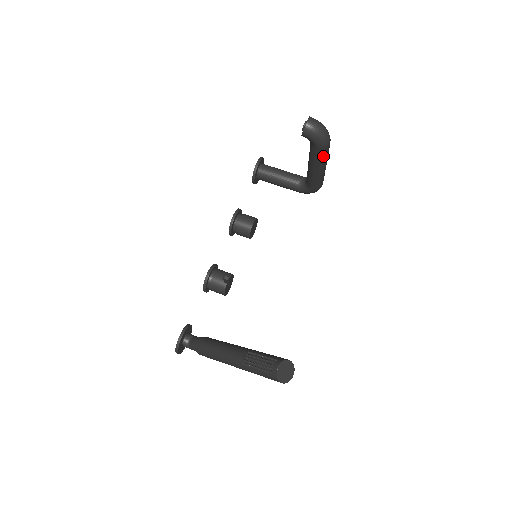
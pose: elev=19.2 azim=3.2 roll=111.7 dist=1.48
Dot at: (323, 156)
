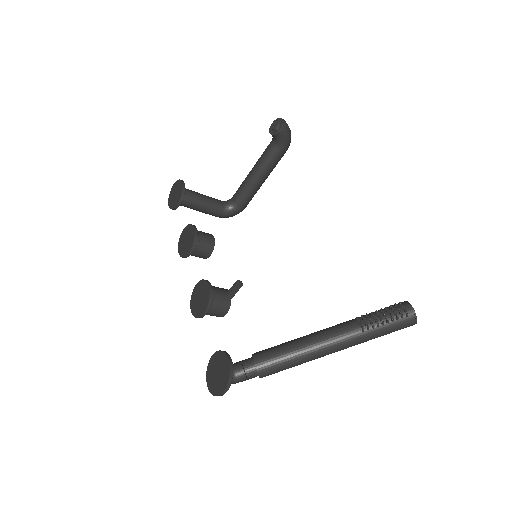
Dot at: occluded
